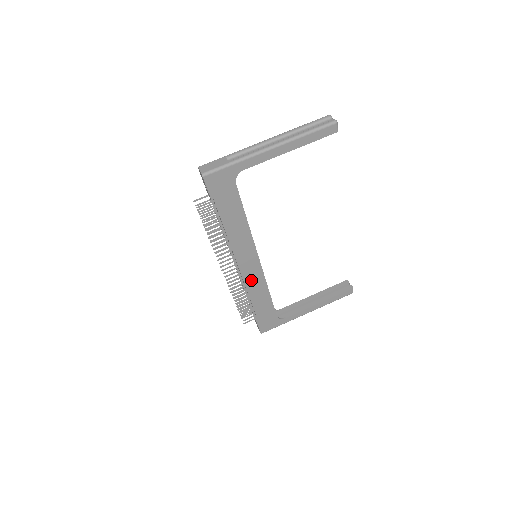
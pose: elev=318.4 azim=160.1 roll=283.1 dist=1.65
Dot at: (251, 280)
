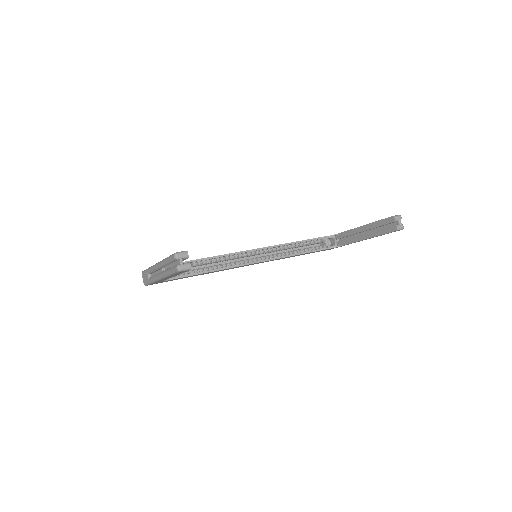
Dot at: occluded
